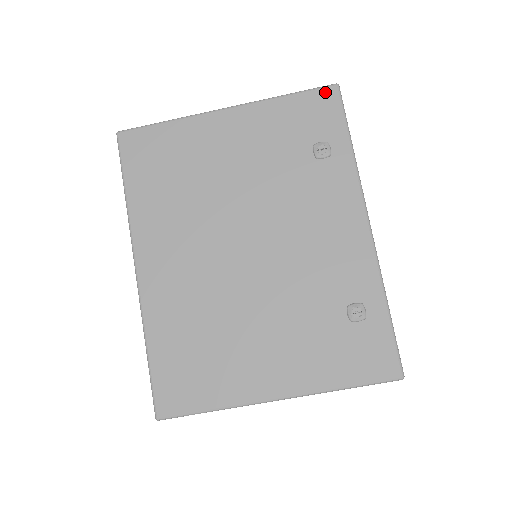
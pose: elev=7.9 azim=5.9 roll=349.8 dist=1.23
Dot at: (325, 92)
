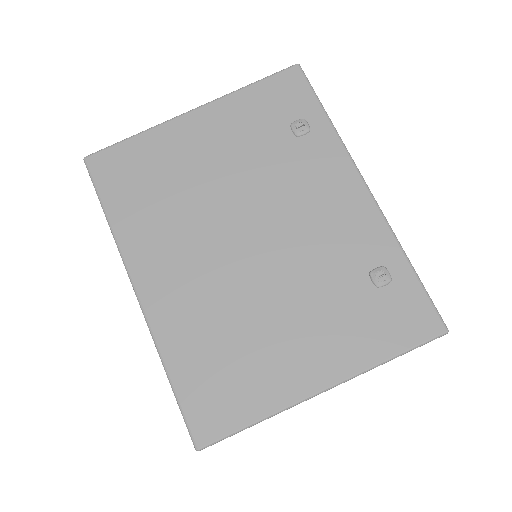
Dot at: (288, 74)
